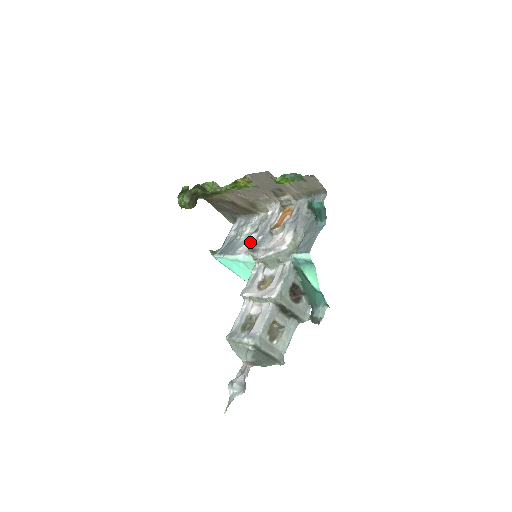
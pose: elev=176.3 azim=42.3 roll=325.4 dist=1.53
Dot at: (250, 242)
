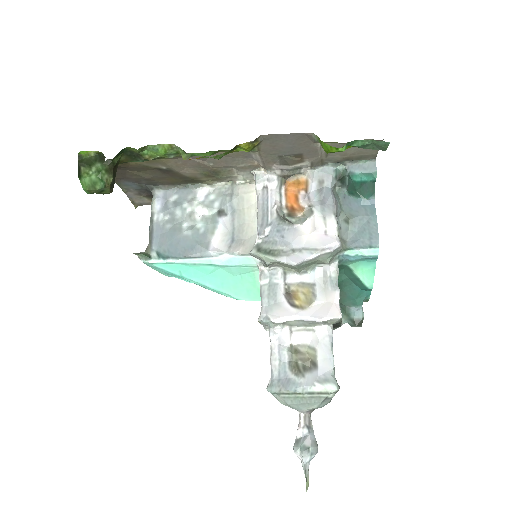
Dot at: (223, 233)
